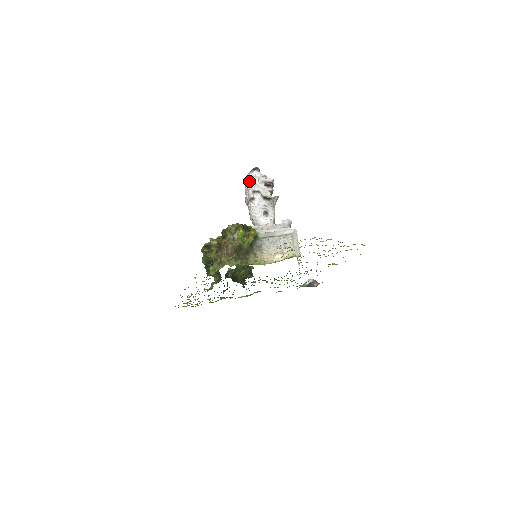
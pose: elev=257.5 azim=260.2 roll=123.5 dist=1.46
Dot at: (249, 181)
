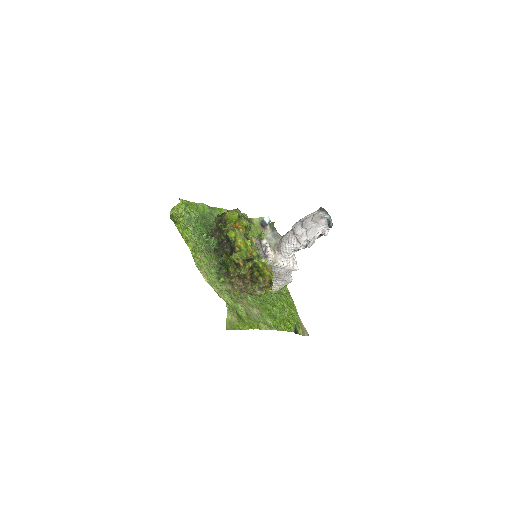
Dot at: (315, 230)
